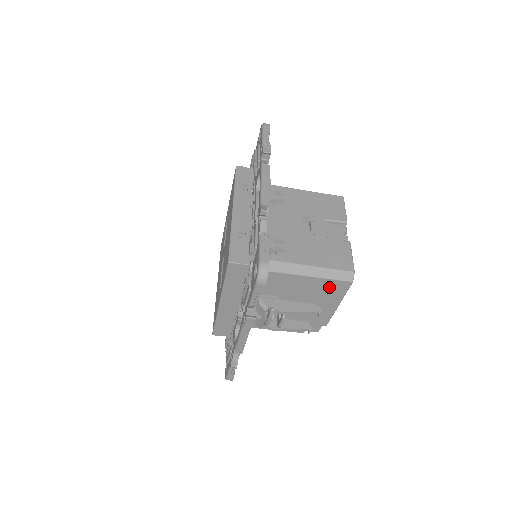
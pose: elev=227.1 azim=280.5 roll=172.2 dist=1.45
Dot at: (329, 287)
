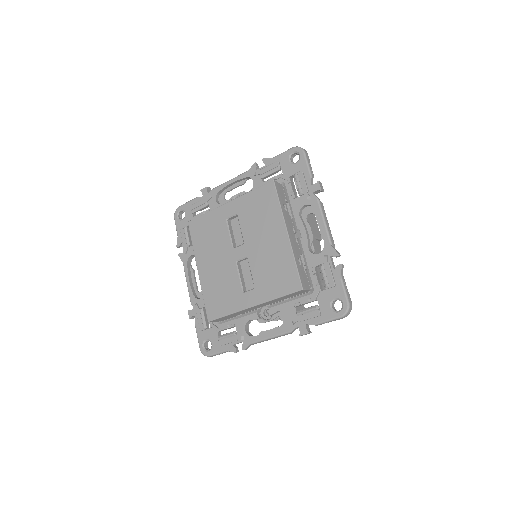
Dot at: occluded
